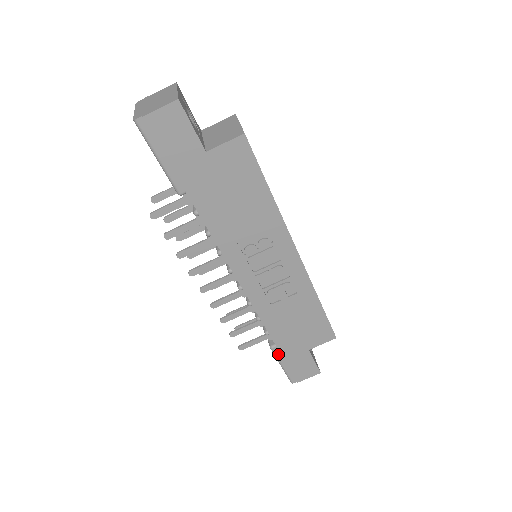
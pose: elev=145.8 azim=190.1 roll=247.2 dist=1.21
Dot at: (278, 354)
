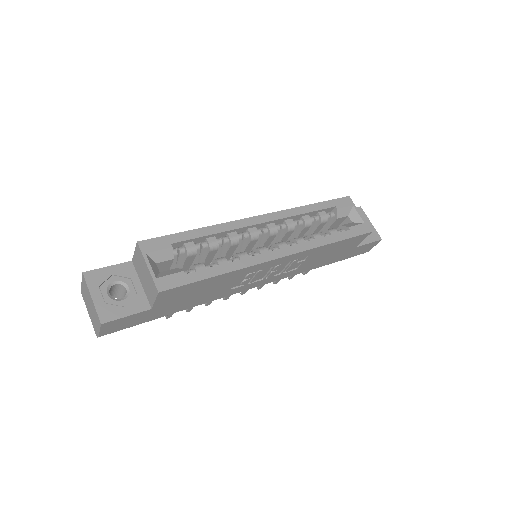
Dot at: occluded
